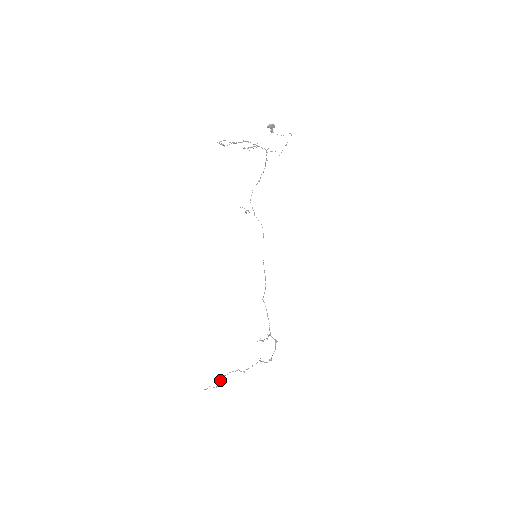
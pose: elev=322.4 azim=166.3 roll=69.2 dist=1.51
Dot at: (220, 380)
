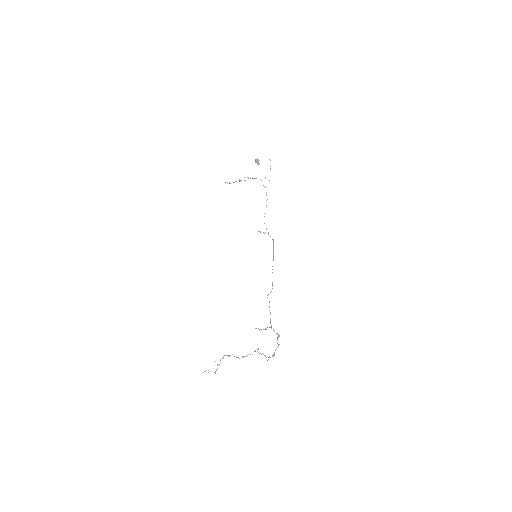
Dot at: (218, 365)
